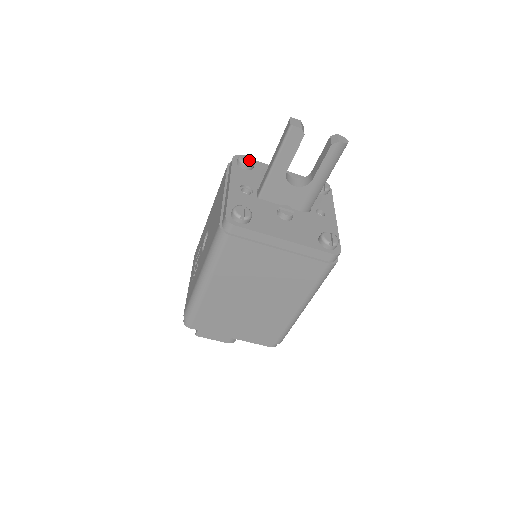
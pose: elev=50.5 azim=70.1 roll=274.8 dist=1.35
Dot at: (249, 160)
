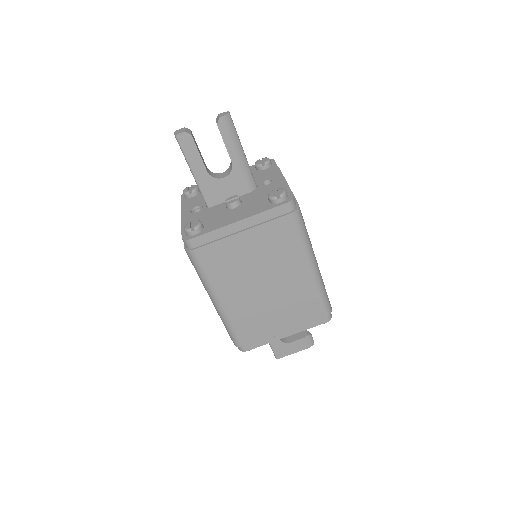
Dot at: (191, 188)
